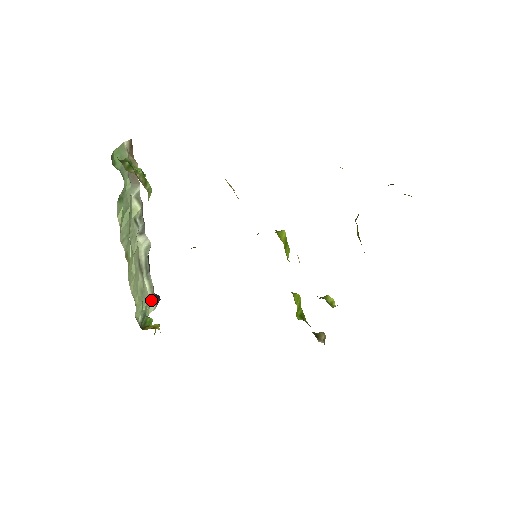
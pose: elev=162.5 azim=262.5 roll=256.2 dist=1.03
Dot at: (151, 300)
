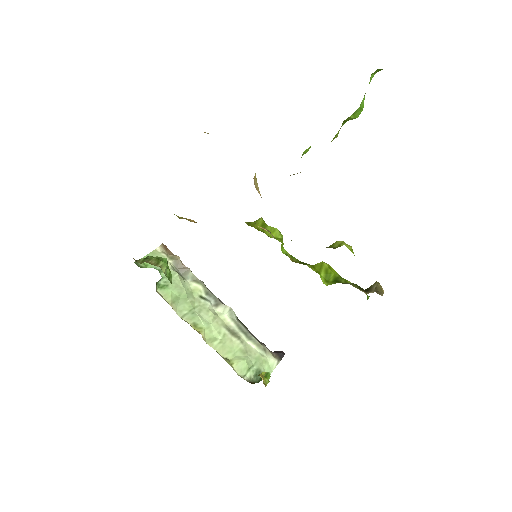
Dot at: (267, 357)
